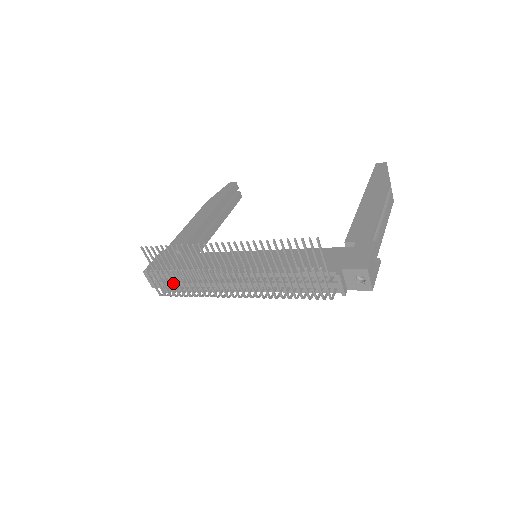
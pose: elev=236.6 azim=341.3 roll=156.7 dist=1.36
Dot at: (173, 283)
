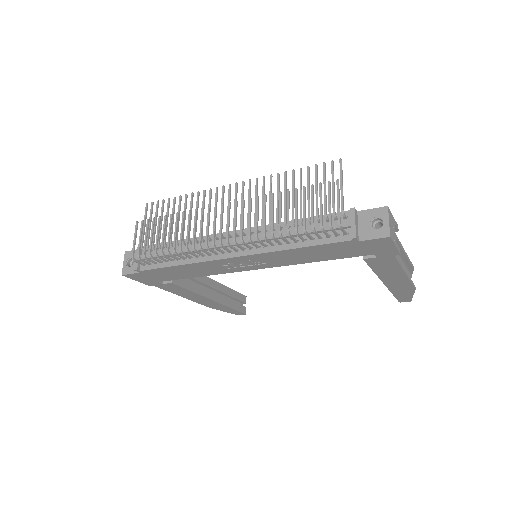
Dot at: (158, 234)
